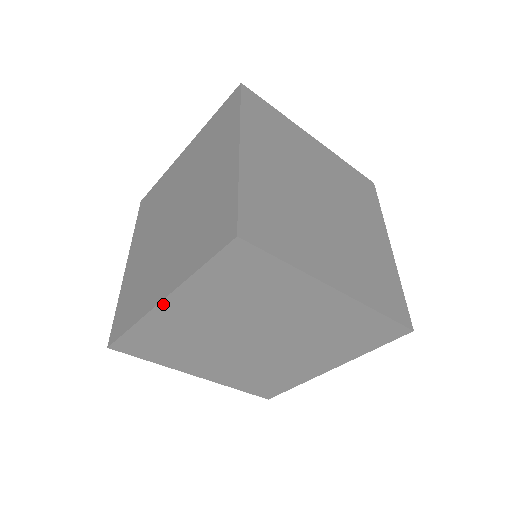
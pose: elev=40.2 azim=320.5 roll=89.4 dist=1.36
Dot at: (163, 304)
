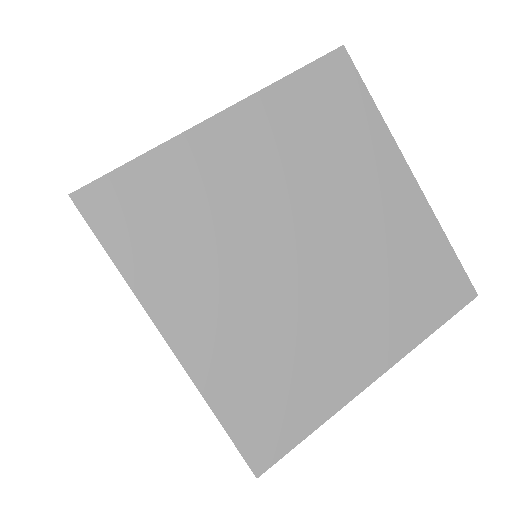
Dot at: occluded
